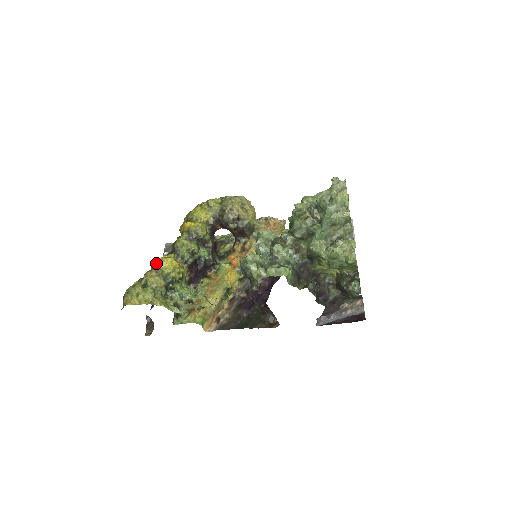
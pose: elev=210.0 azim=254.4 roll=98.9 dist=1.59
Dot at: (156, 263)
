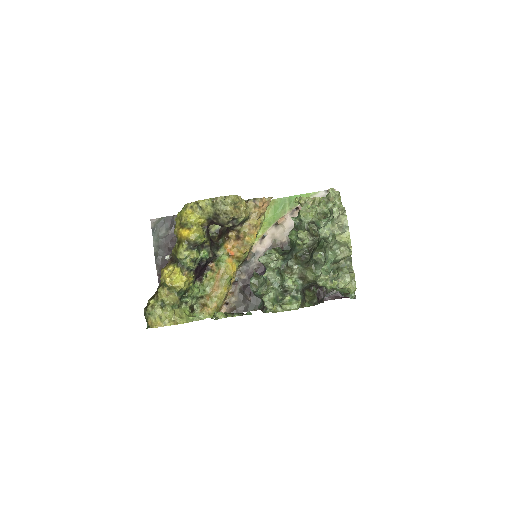
Dot at: (166, 282)
